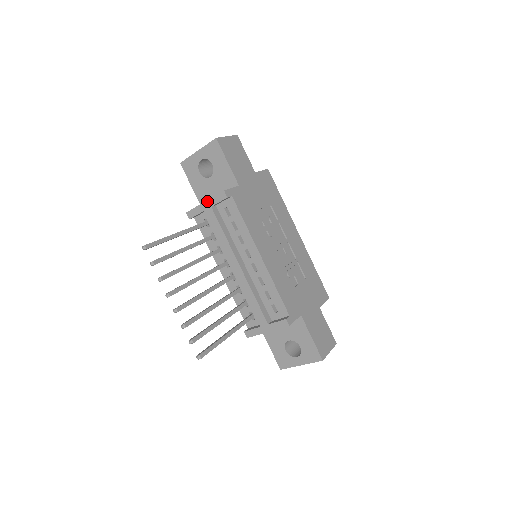
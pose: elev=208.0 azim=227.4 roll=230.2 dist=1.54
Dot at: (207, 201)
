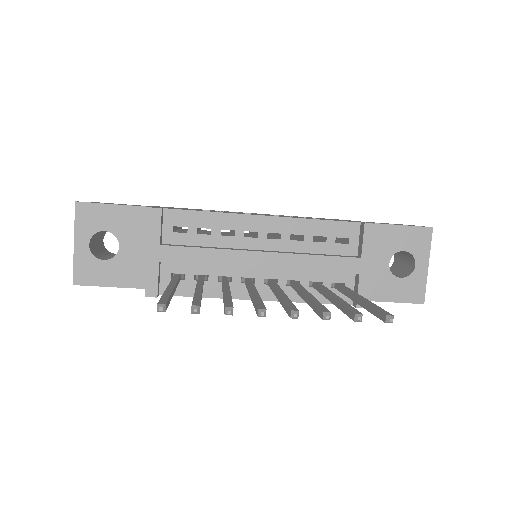
Dot at: (148, 247)
